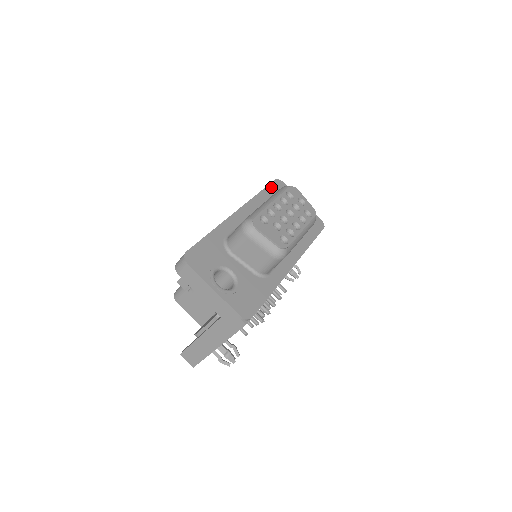
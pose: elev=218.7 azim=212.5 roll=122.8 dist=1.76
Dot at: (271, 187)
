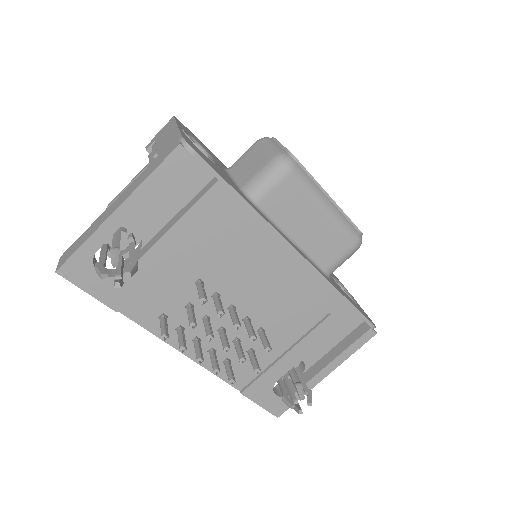
Dot at: occluded
